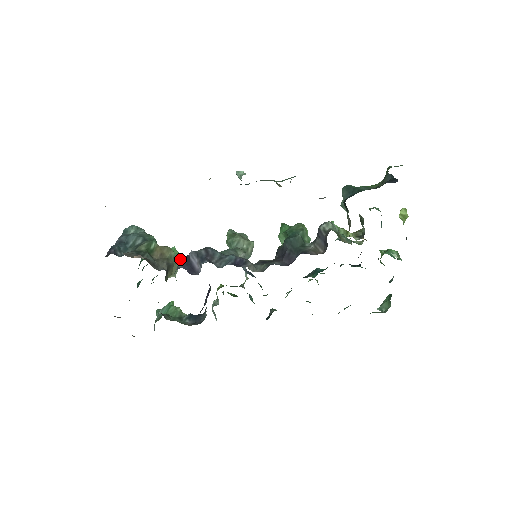
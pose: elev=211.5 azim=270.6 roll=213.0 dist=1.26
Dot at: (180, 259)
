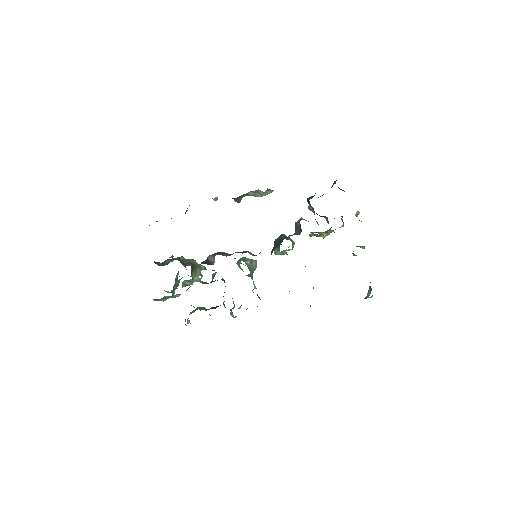
Dot at: occluded
